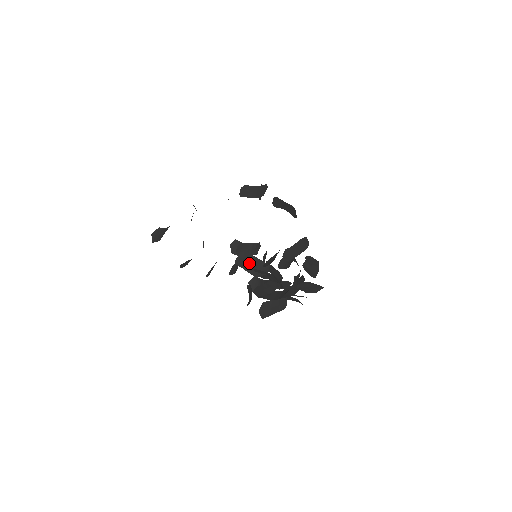
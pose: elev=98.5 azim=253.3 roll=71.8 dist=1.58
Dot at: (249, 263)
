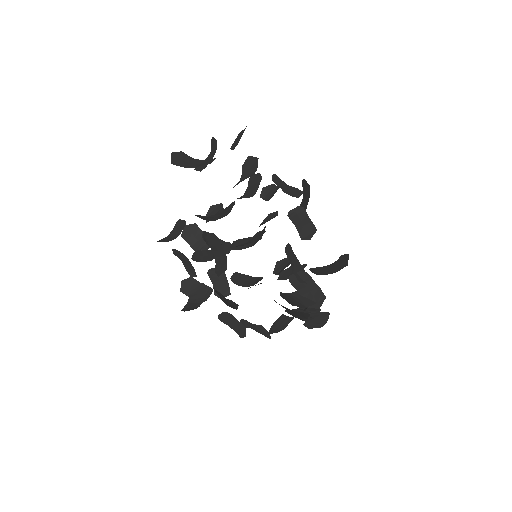
Dot at: (294, 261)
